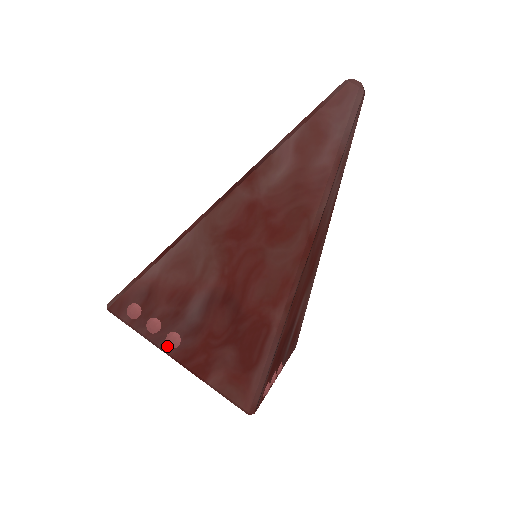
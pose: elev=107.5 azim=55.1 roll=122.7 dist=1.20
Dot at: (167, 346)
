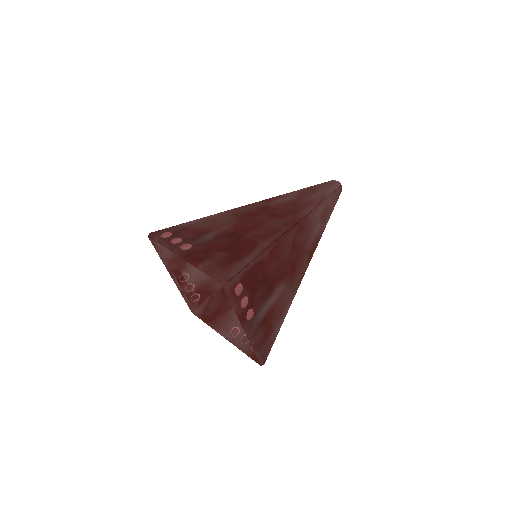
Dot at: (180, 249)
